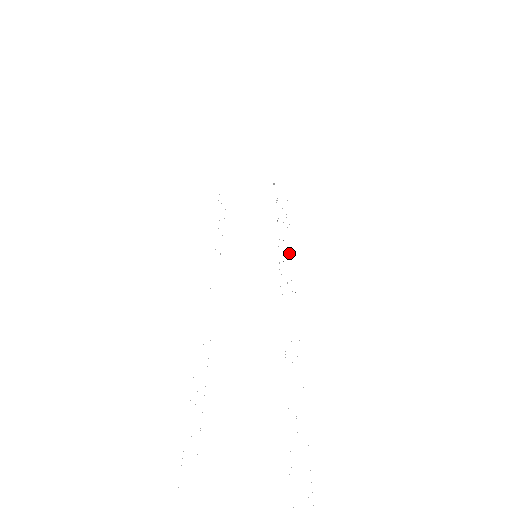
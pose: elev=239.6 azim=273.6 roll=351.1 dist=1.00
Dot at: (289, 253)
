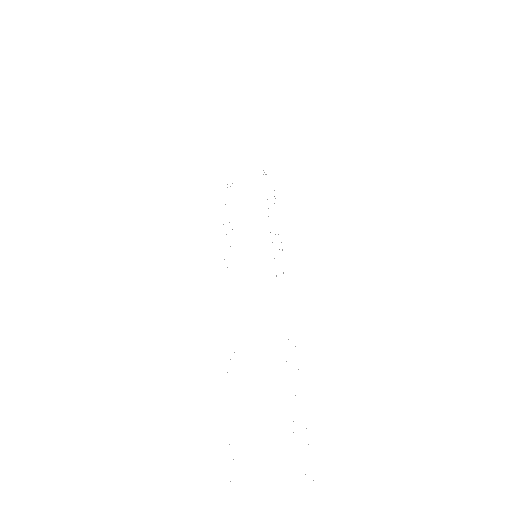
Dot at: occluded
